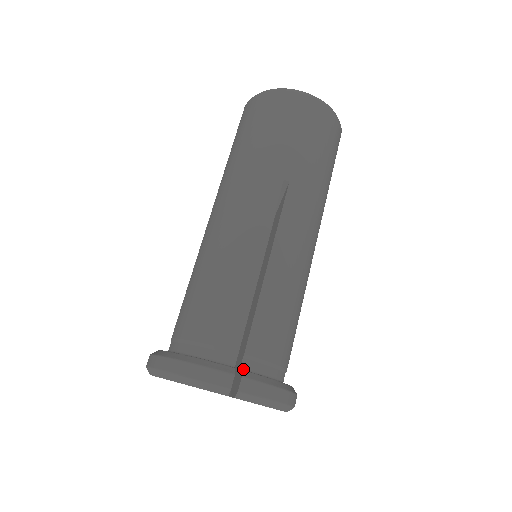
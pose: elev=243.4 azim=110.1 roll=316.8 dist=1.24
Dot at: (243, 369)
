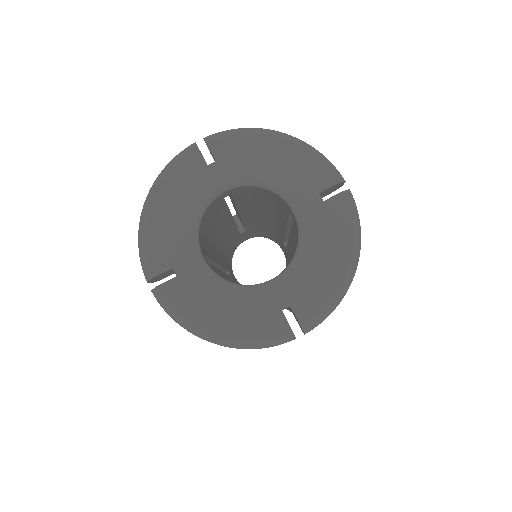
Dot at: occluded
